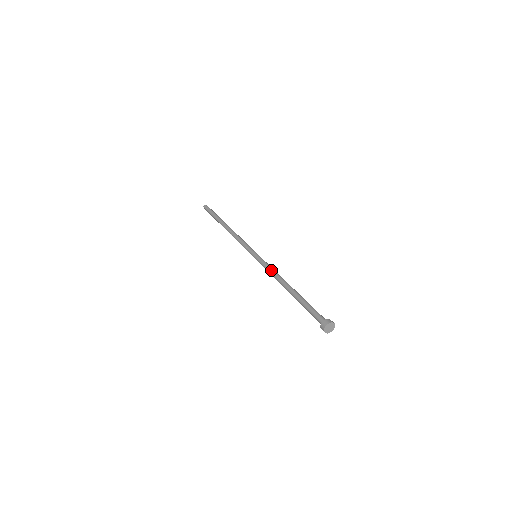
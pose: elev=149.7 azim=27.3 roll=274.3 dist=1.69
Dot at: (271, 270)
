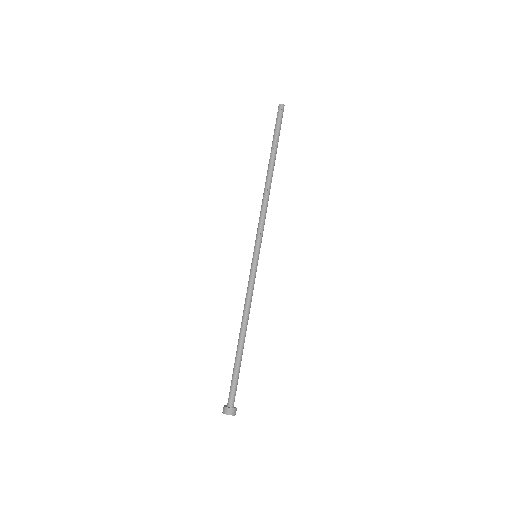
Dot at: (251, 296)
